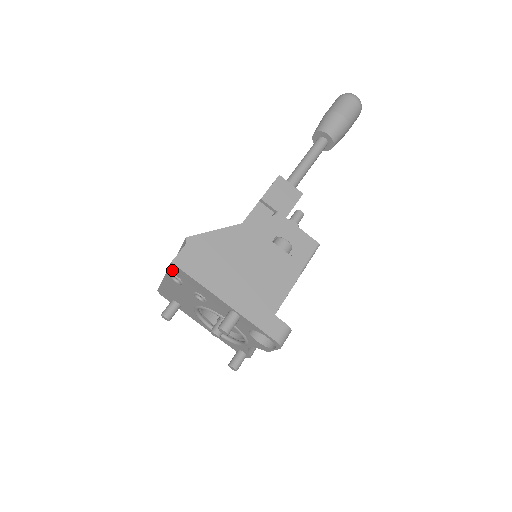
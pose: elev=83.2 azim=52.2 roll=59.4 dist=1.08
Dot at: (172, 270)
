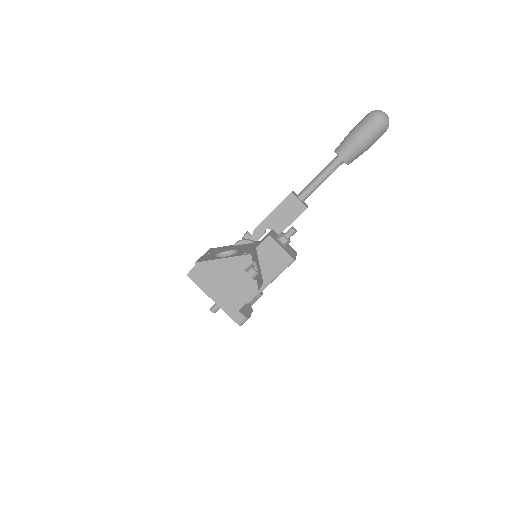
Dot at: occluded
